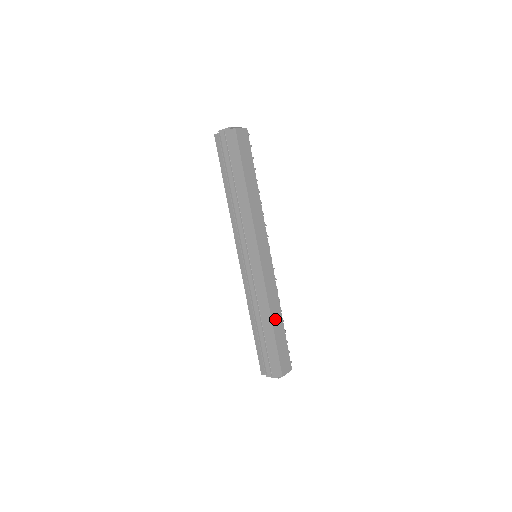
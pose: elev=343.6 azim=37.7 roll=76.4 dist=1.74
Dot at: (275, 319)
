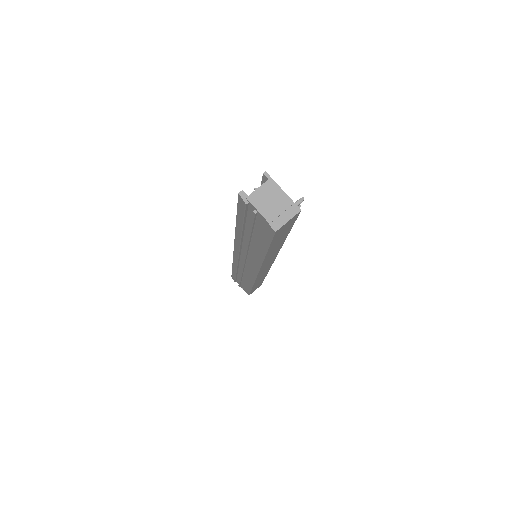
Dot at: (257, 283)
